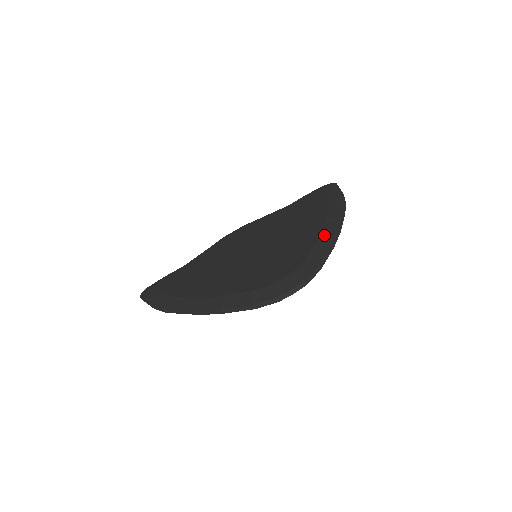
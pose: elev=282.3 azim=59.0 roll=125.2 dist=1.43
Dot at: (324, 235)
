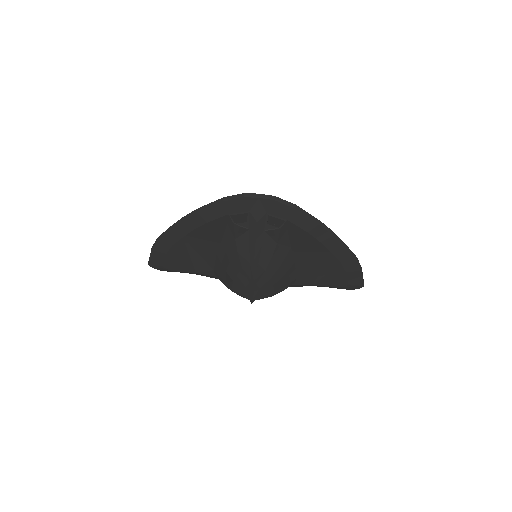
Dot at: occluded
